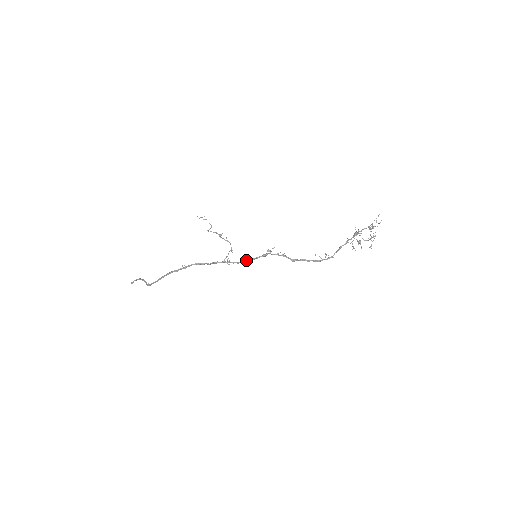
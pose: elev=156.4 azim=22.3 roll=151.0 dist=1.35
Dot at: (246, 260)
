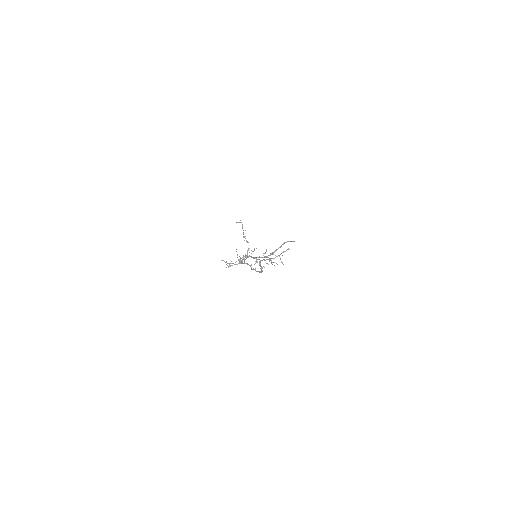
Dot at: occluded
